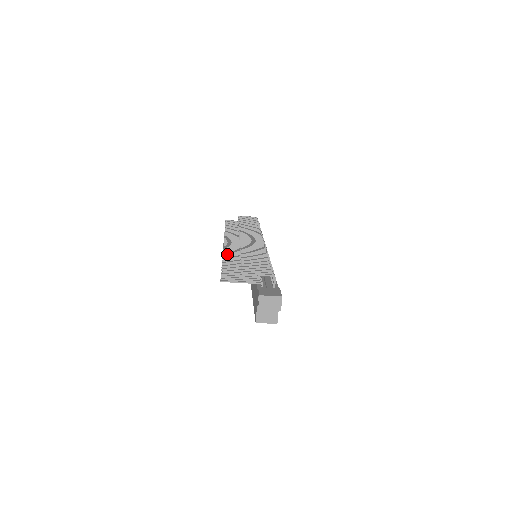
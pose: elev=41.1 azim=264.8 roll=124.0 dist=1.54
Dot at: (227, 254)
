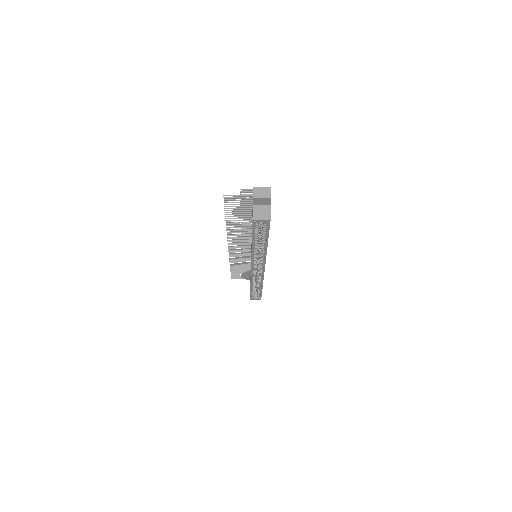
Dot at: (230, 231)
